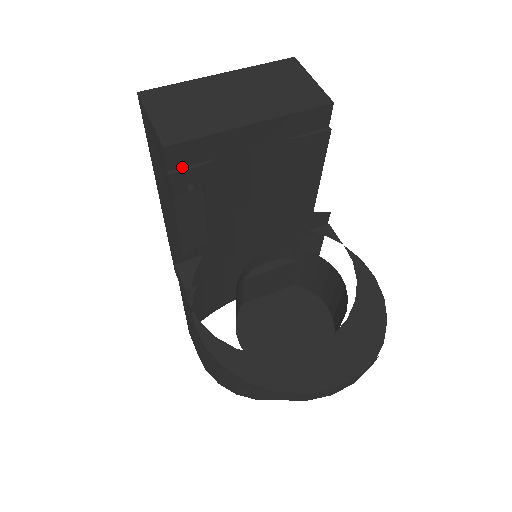
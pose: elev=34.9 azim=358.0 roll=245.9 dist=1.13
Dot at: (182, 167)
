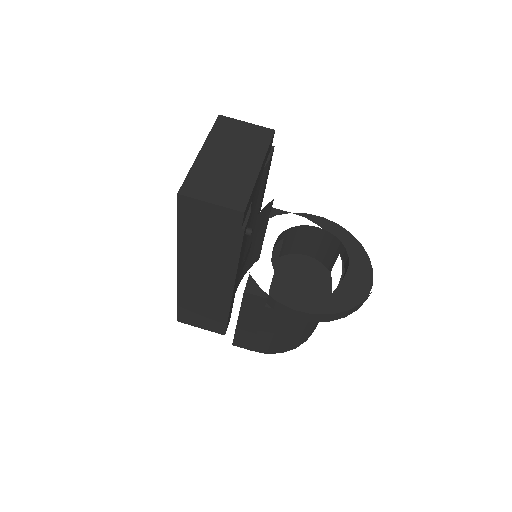
Dot at: (244, 220)
